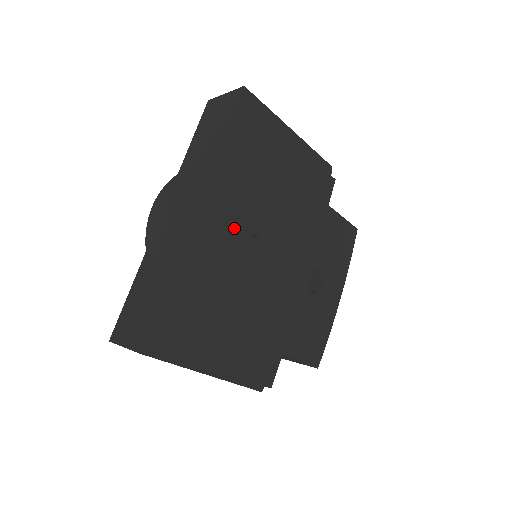
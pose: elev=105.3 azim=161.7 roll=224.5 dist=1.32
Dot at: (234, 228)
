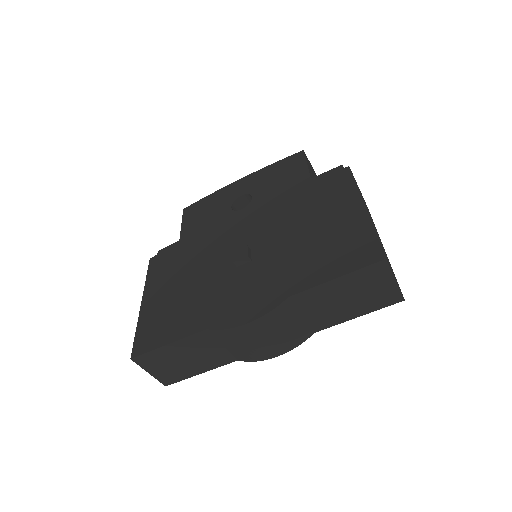
Dot at: occluded
